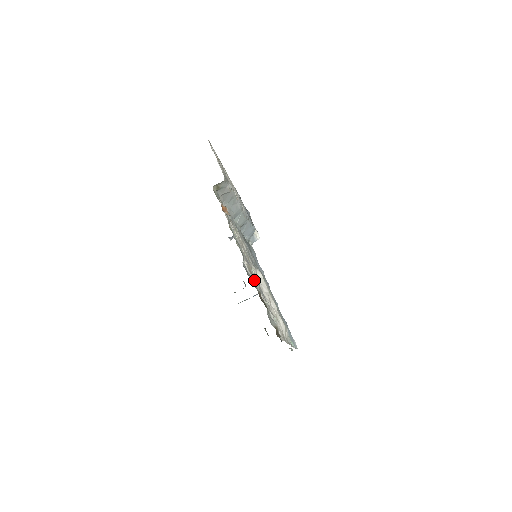
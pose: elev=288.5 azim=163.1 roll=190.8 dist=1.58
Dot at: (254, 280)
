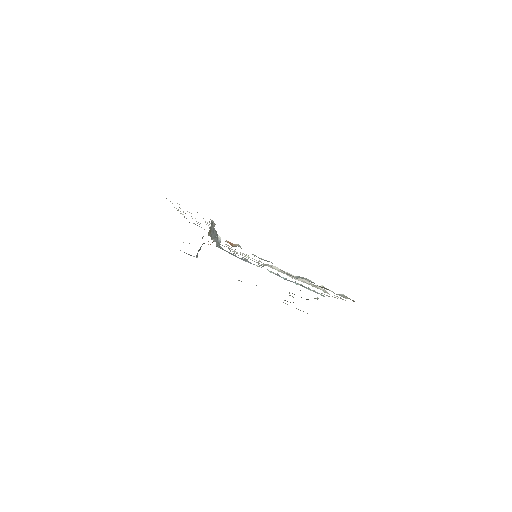
Dot at: (303, 278)
